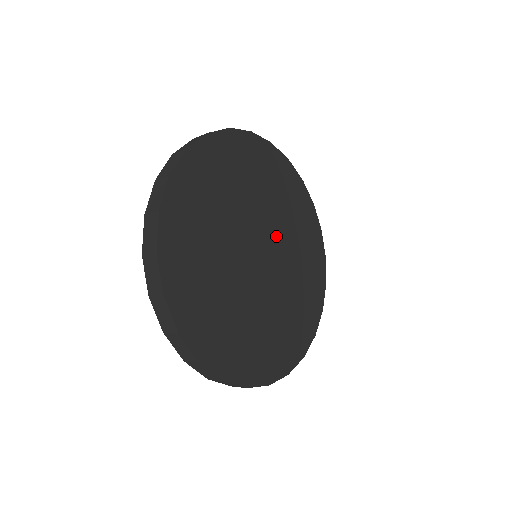
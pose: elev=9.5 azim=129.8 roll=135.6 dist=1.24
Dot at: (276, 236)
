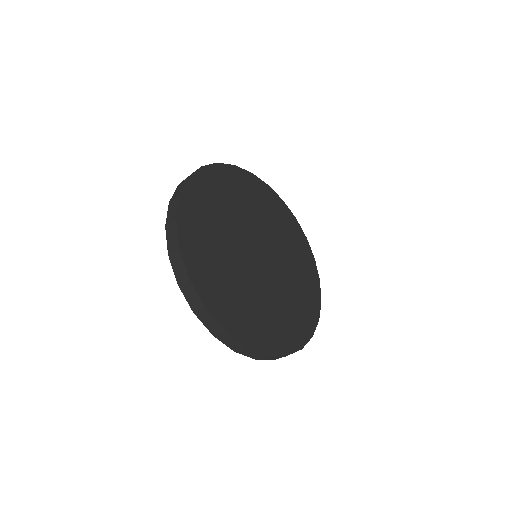
Dot at: (269, 241)
